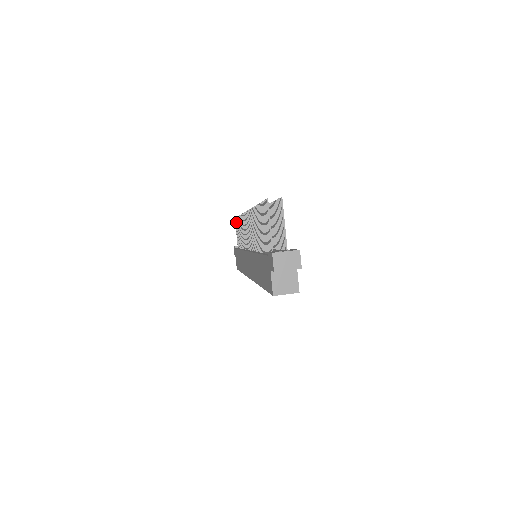
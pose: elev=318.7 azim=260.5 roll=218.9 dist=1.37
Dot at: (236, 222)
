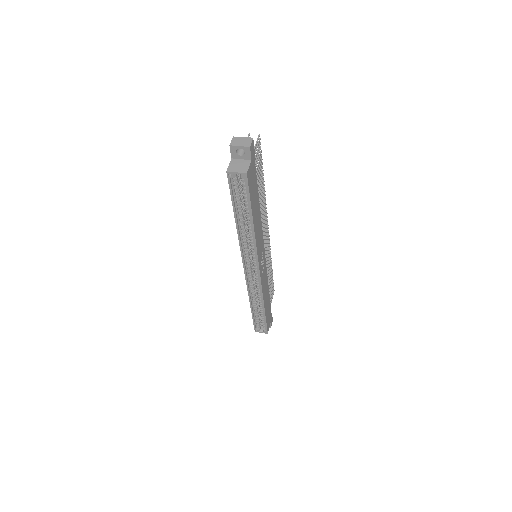
Dot at: occluded
